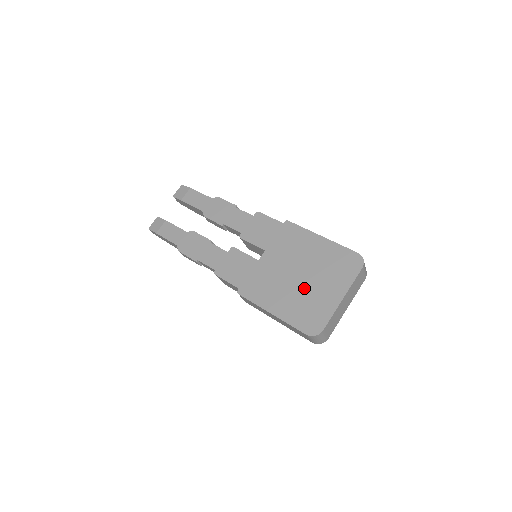
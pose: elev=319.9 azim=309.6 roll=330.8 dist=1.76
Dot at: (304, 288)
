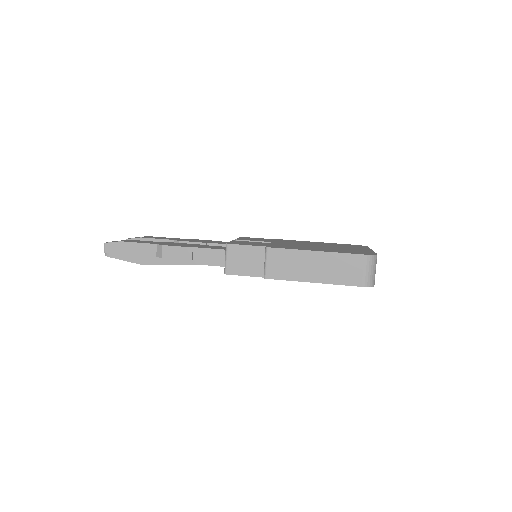
Dot at: (332, 248)
